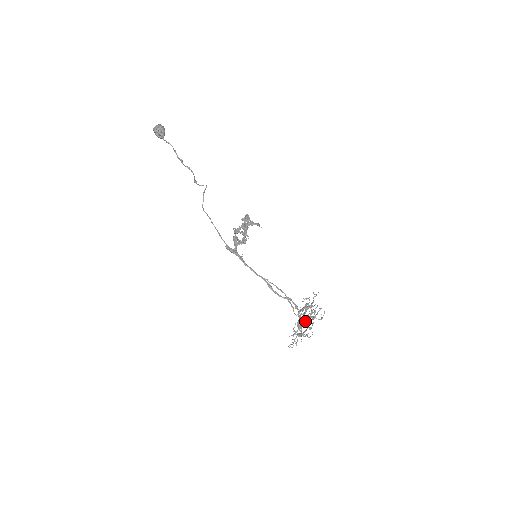
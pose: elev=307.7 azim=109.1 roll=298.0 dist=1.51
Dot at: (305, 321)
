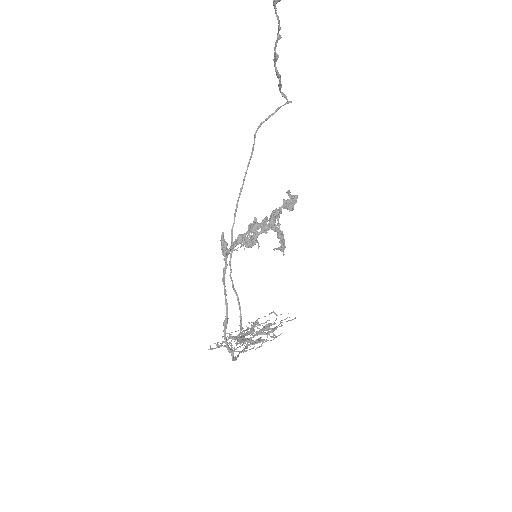
Dot at: occluded
